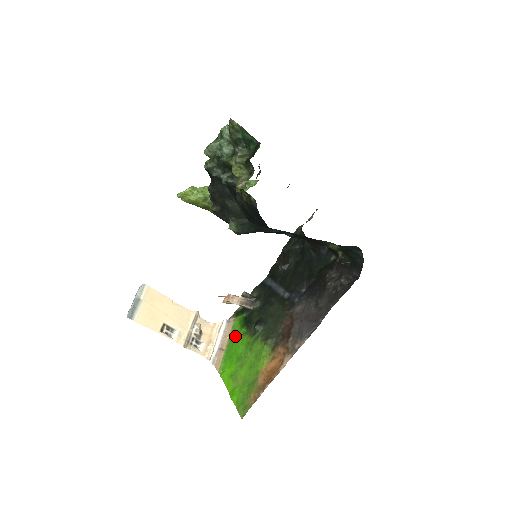
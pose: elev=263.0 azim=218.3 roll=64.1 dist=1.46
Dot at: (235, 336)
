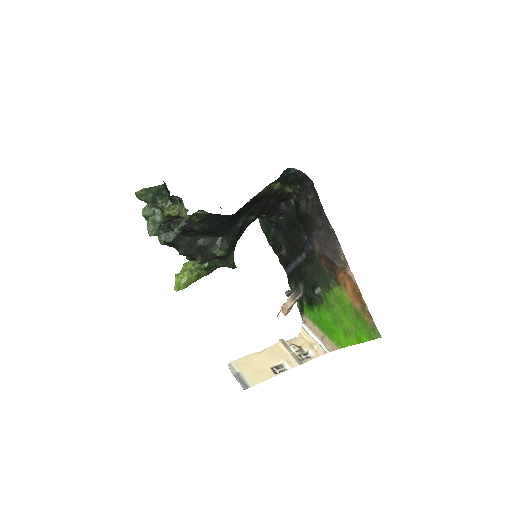
Dot at: (317, 320)
